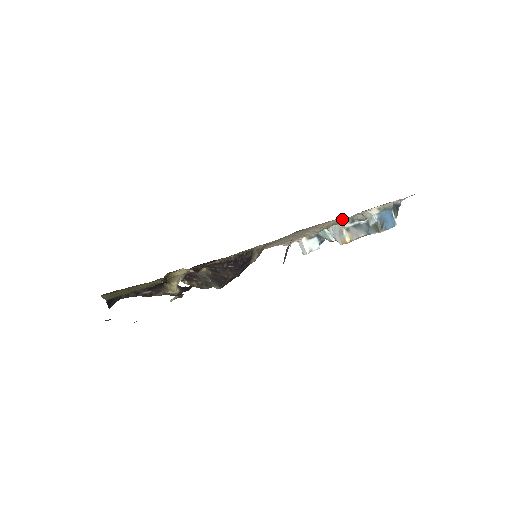
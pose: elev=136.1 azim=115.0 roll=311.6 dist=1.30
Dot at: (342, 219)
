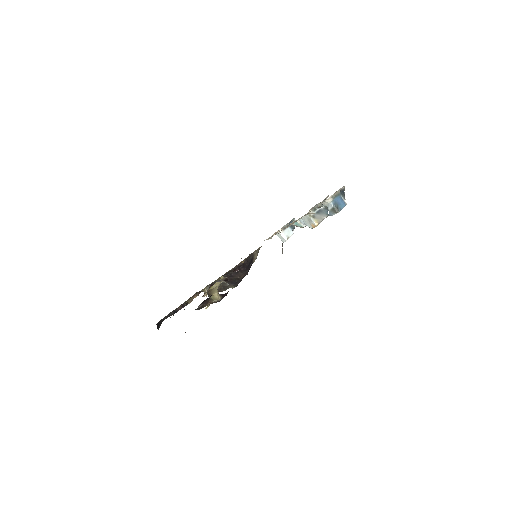
Dot at: (311, 213)
